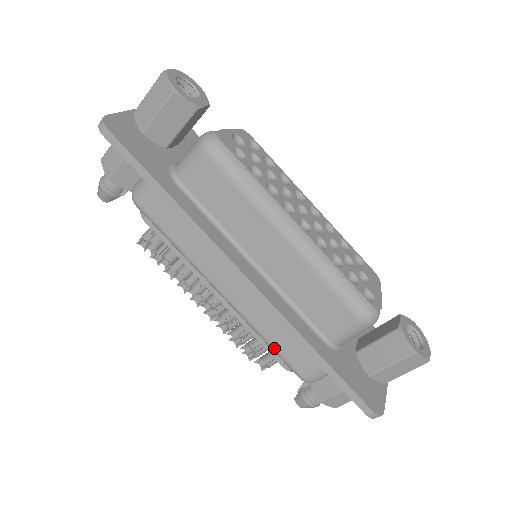
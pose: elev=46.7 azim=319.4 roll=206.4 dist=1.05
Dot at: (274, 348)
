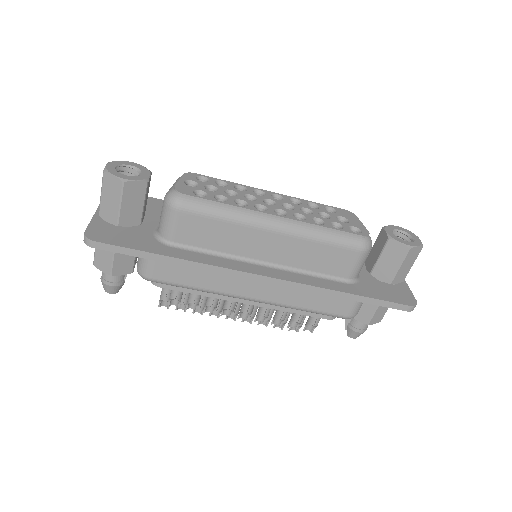
Dot at: (315, 311)
